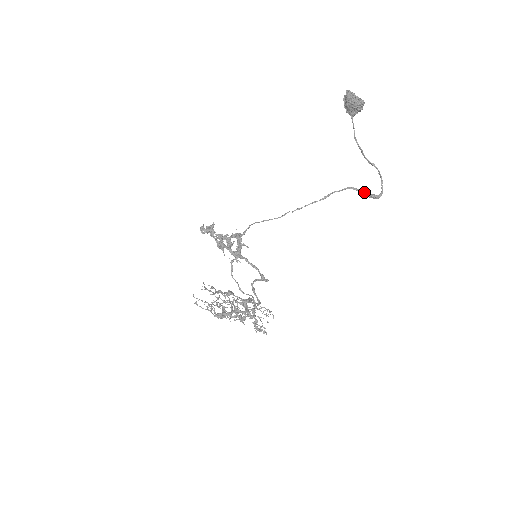
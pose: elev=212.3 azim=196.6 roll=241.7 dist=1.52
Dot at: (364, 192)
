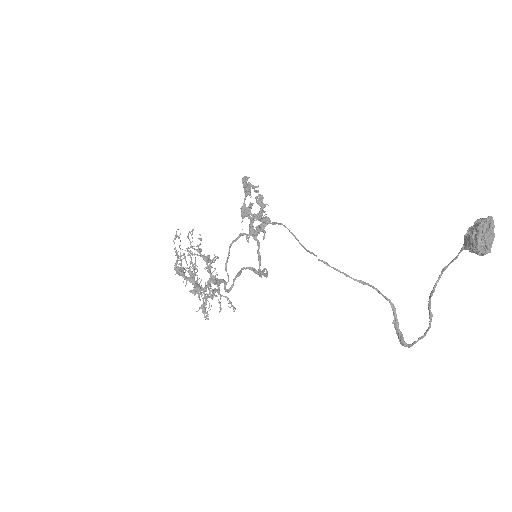
Dot at: (398, 323)
